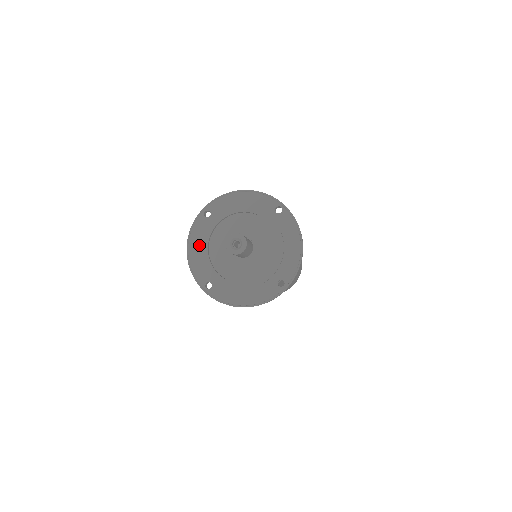
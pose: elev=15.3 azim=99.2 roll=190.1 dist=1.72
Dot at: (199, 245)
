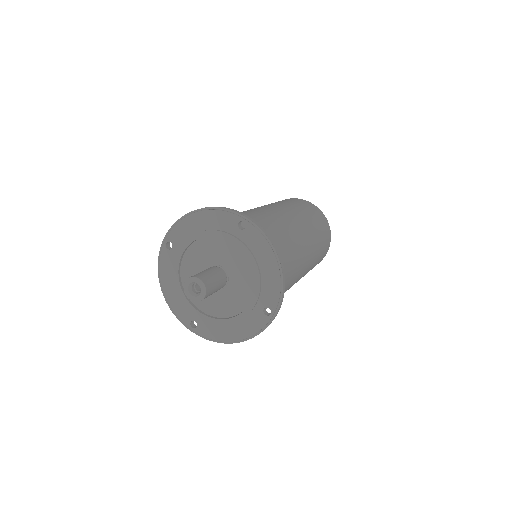
Dot at: (171, 282)
